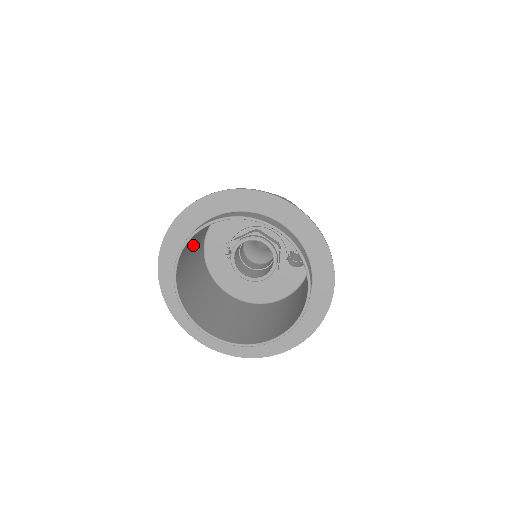
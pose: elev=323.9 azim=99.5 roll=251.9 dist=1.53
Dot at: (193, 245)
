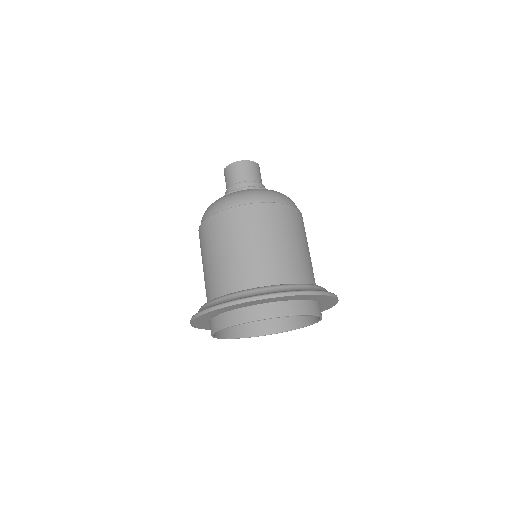
Dot at: occluded
